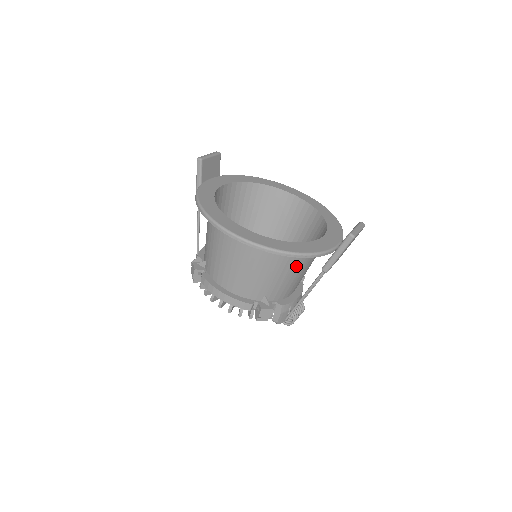
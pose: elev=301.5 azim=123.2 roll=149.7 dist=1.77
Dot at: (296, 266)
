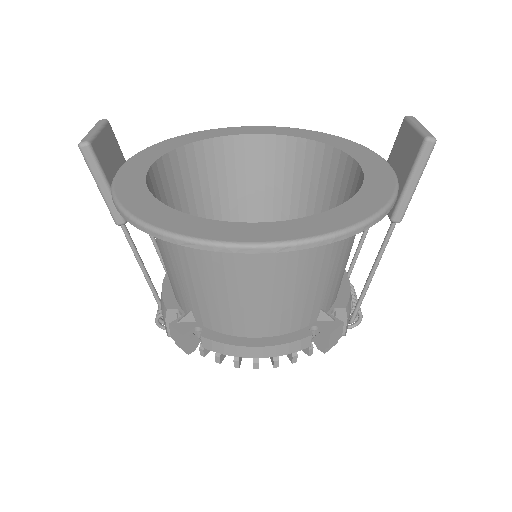
Dot at: (352, 238)
